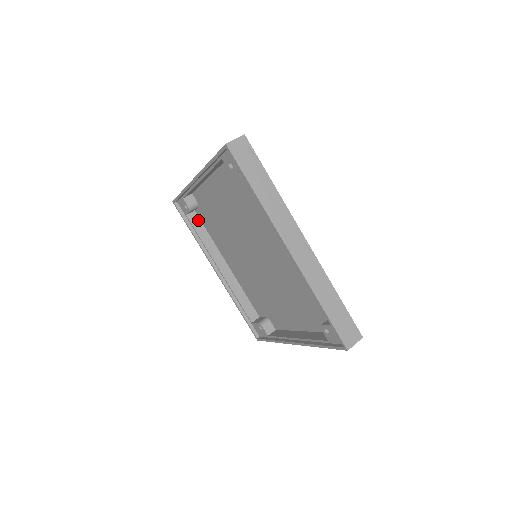
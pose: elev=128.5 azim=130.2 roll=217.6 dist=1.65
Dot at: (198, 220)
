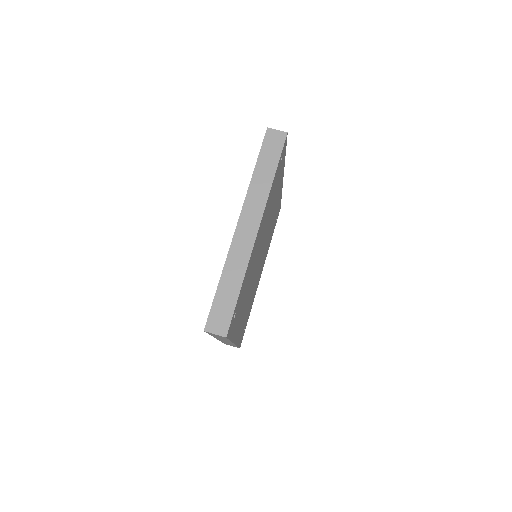
Dot at: occluded
